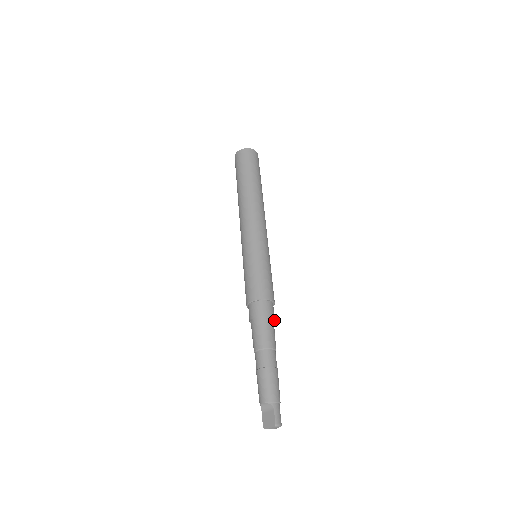
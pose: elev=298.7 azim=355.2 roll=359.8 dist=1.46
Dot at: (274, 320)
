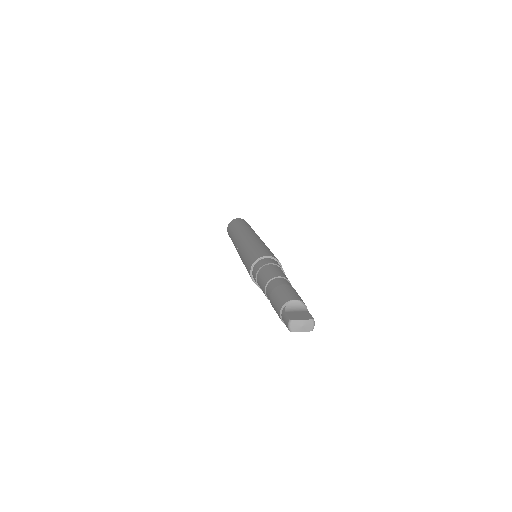
Dot at: occluded
